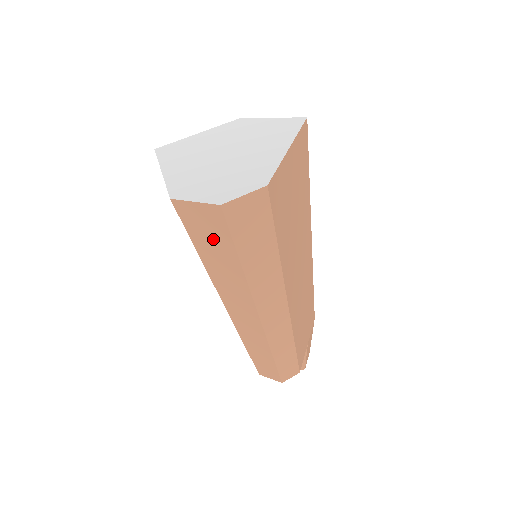
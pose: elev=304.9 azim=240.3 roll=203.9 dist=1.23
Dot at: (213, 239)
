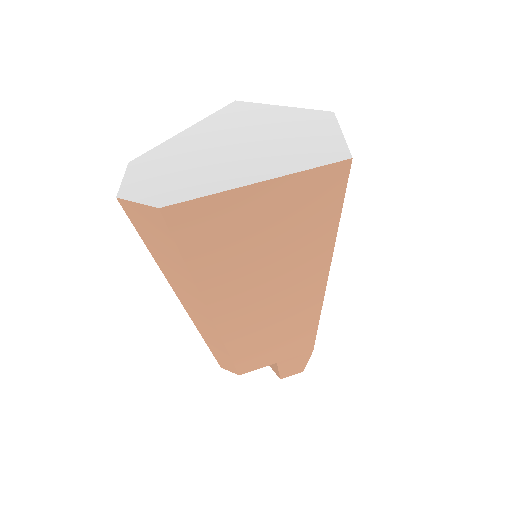
Dot at: occluded
